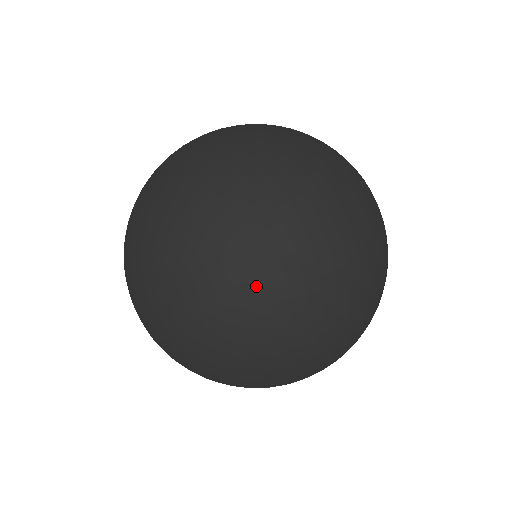
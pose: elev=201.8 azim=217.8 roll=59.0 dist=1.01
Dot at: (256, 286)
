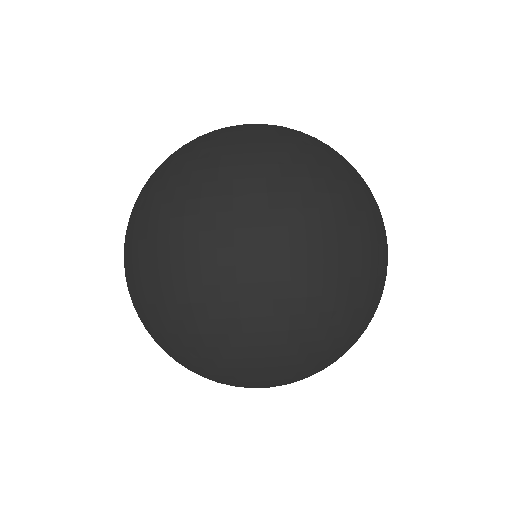
Dot at: occluded
